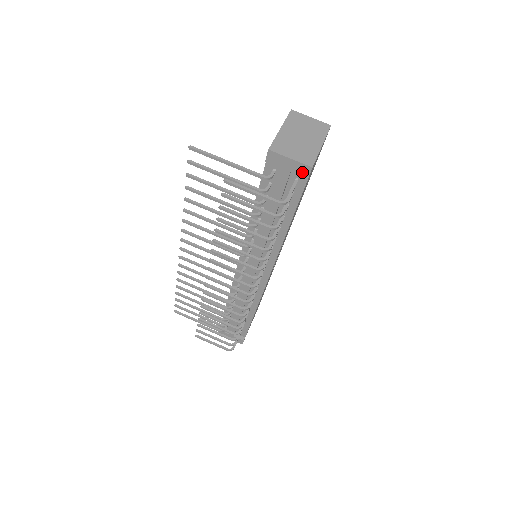
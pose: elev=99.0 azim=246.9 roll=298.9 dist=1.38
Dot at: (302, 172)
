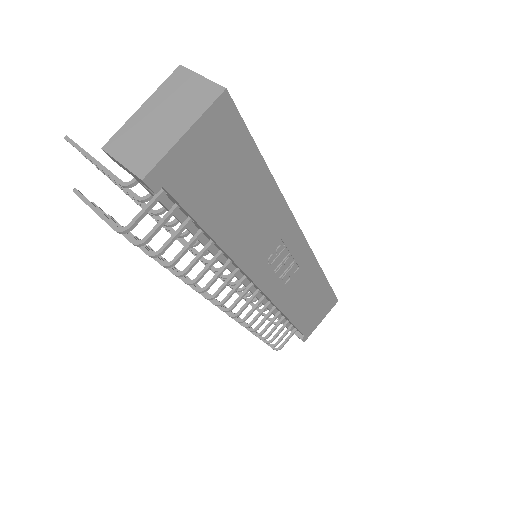
Dot at: (144, 184)
